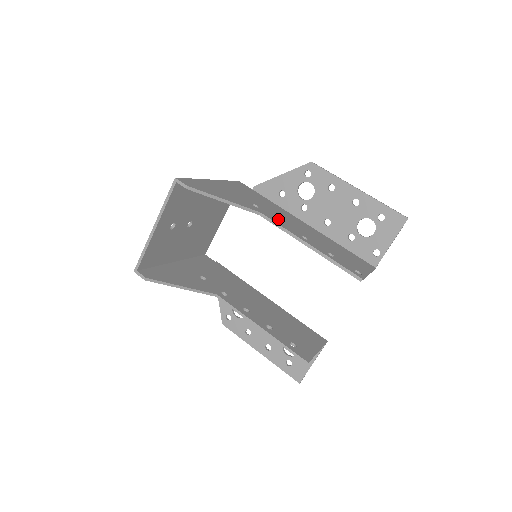
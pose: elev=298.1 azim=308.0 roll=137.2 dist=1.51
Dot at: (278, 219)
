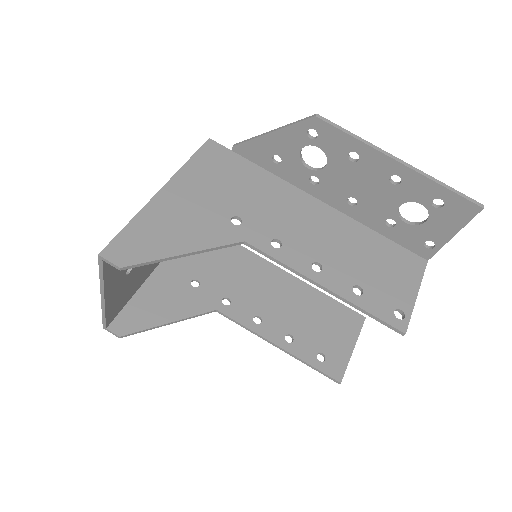
Dot at: (274, 236)
